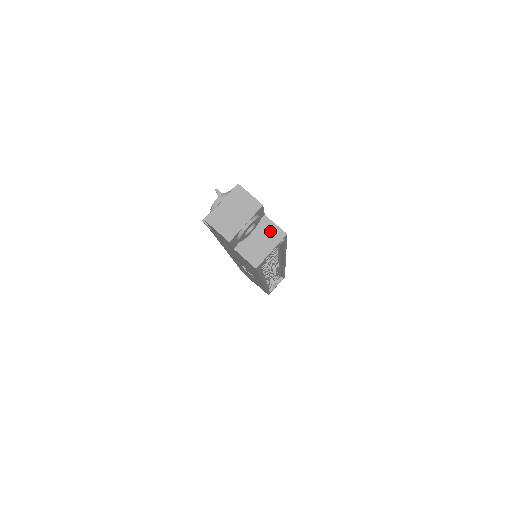
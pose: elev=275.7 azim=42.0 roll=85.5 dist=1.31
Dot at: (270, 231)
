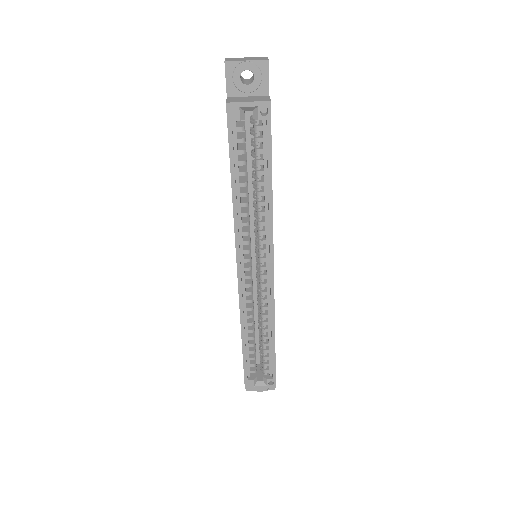
Dot at: (262, 98)
